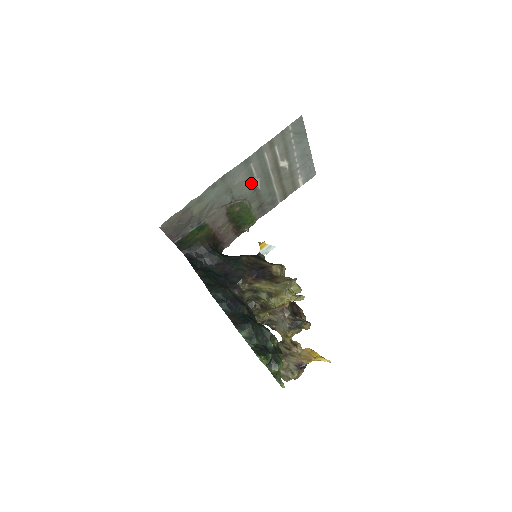
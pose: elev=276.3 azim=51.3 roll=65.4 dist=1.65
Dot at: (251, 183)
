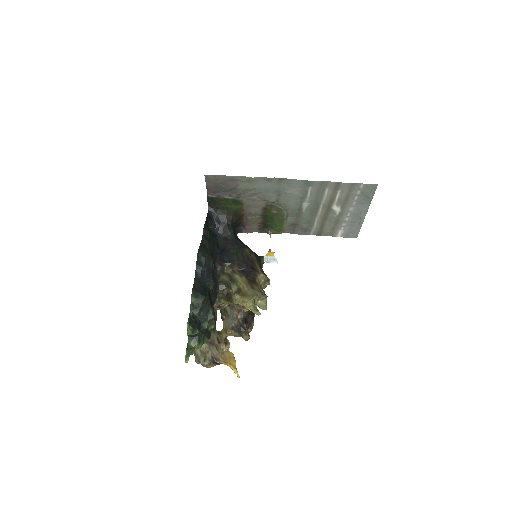
Dot at: (300, 201)
